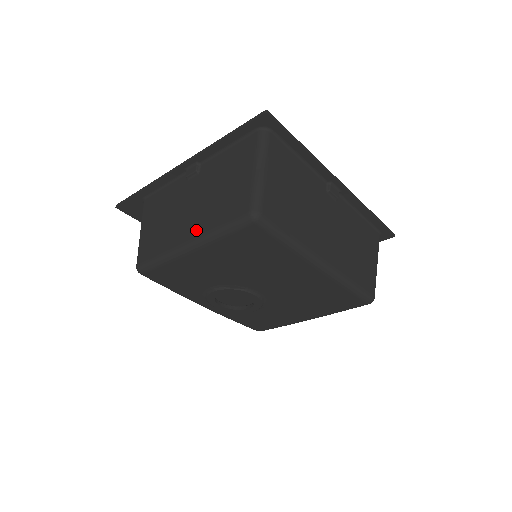
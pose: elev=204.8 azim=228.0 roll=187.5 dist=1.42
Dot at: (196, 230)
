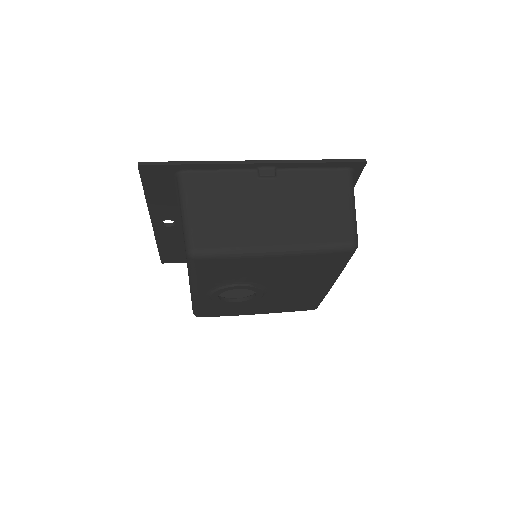
Dot at: (287, 238)
